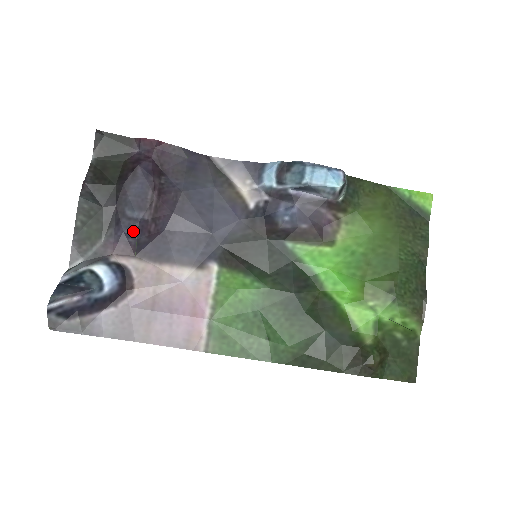
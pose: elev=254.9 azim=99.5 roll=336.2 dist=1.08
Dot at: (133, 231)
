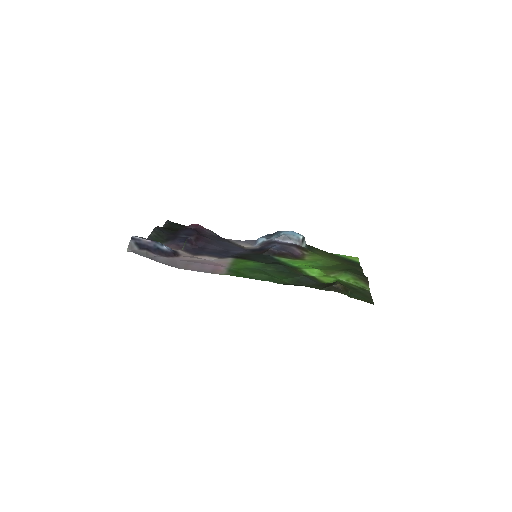
Dot at: (183, 241)
